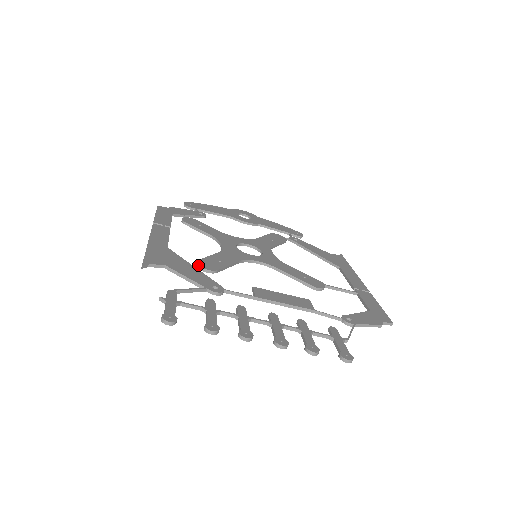
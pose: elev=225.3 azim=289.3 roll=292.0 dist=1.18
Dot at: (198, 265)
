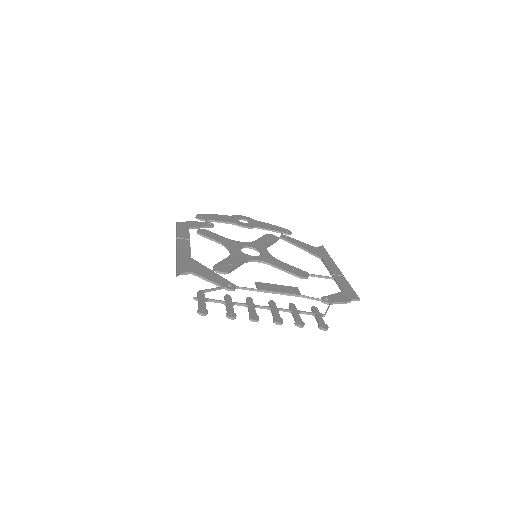
Dot at: (215, 269)
